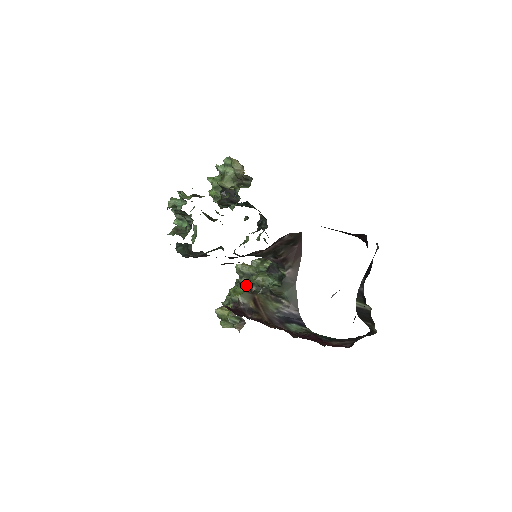
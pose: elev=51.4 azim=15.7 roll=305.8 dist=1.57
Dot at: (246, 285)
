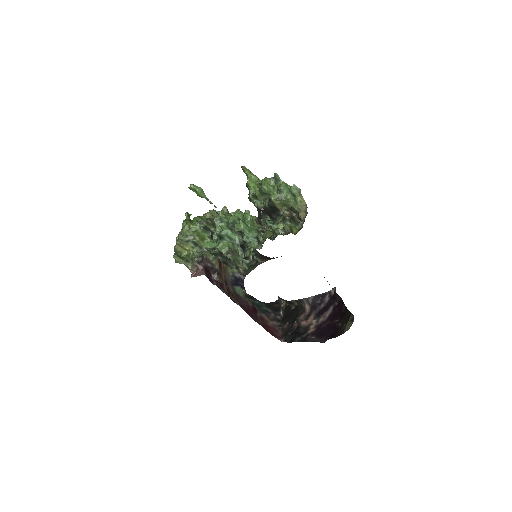
Dot at: (208, 231)
